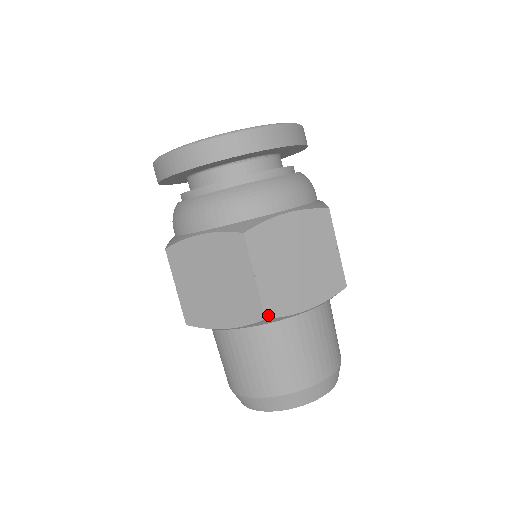
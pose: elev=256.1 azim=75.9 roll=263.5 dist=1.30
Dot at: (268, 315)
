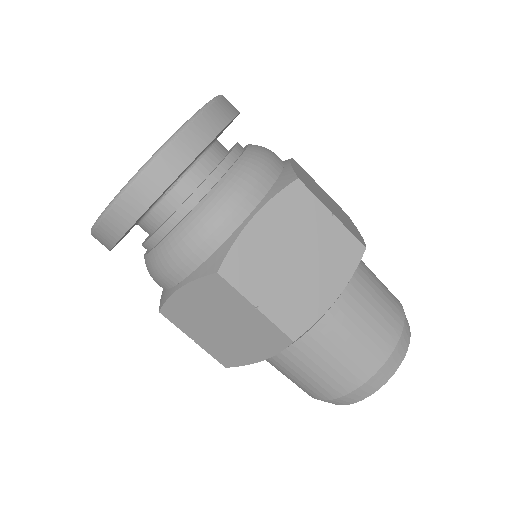
Dot at: (294, 336)
